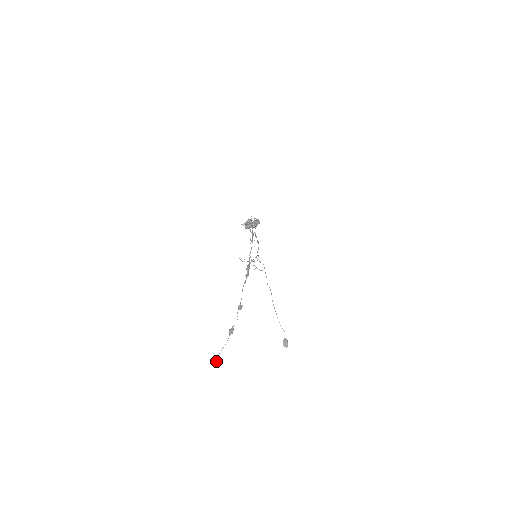
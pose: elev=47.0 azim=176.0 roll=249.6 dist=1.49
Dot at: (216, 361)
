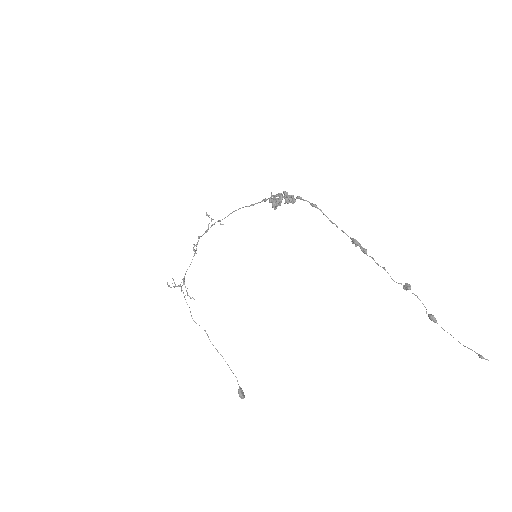
Dot at: (481, 355)
